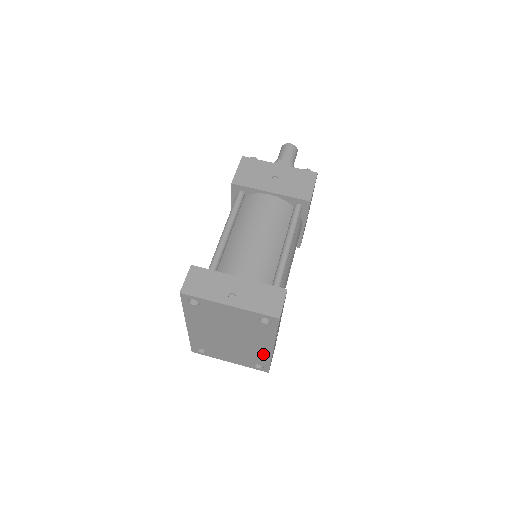
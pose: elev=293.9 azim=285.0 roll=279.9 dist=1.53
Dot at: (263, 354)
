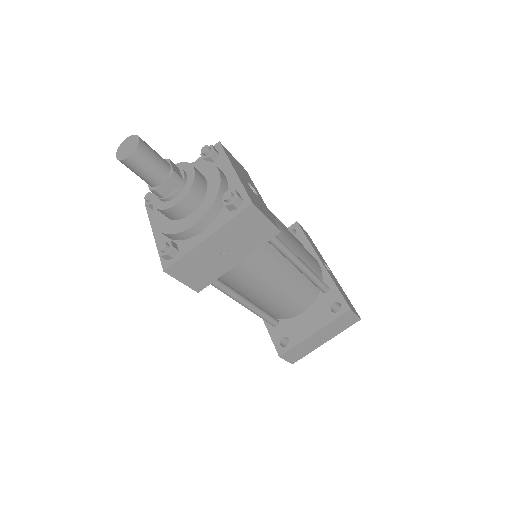
Dot at: occluded
